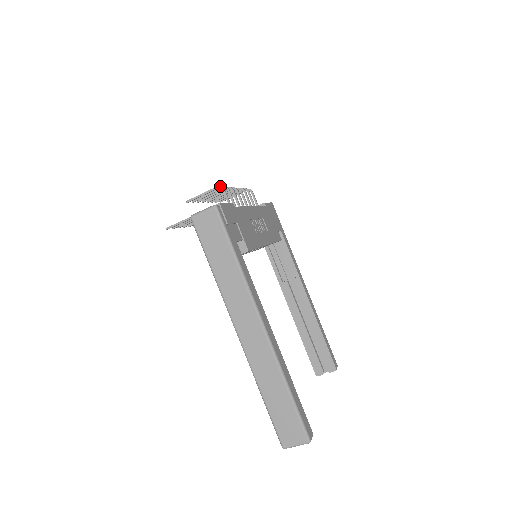
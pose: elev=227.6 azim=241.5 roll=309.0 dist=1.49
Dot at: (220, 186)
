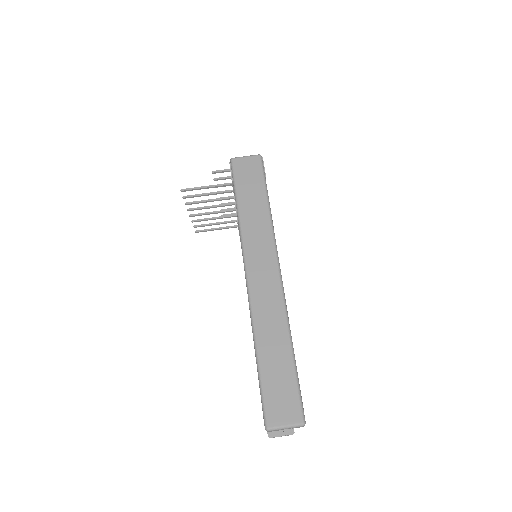
Dot at: occluded
